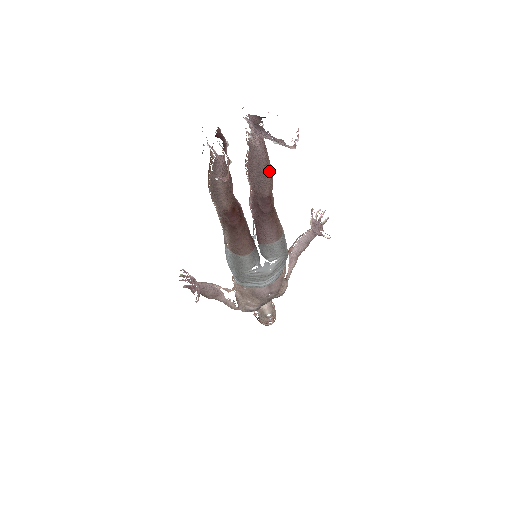
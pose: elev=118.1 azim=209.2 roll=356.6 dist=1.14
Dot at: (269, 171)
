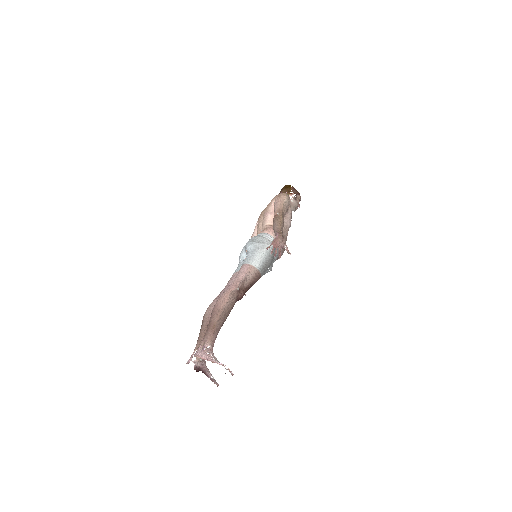
Dot at: (227, 316)
